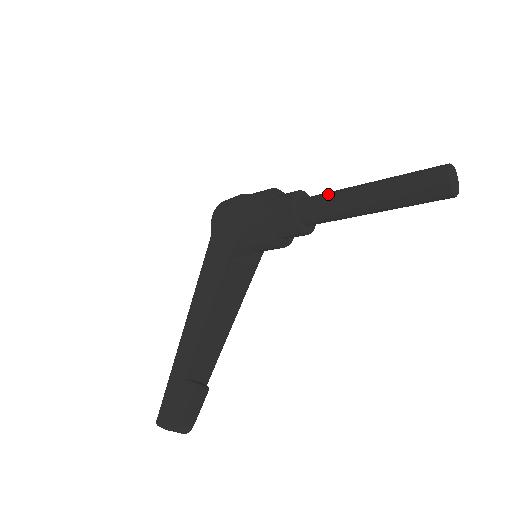
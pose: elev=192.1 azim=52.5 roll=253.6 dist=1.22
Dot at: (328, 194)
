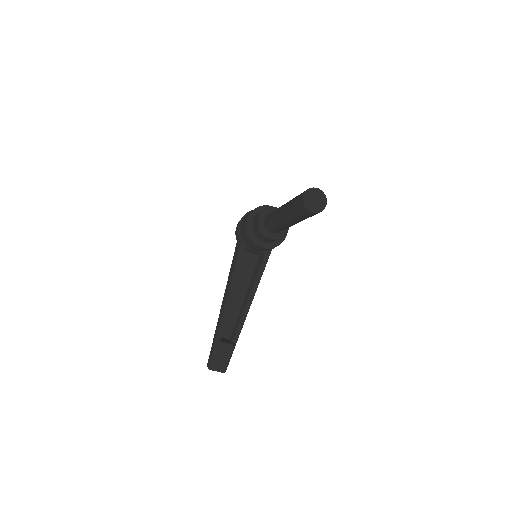
Dot at: (273, 212)
